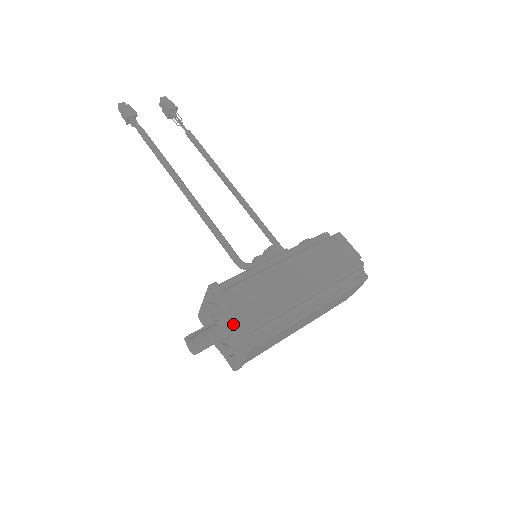
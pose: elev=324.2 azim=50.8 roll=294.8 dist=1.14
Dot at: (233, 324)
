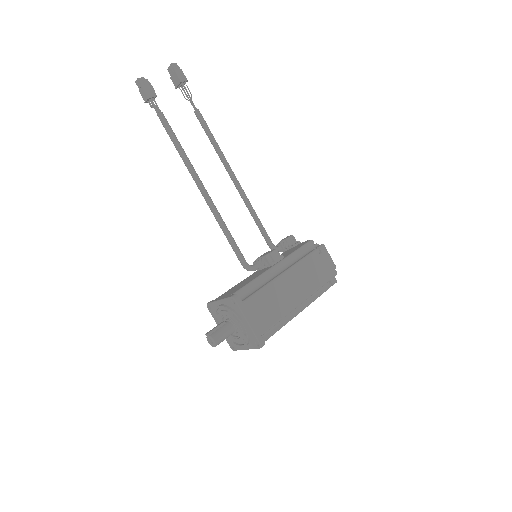
Dot at: (248, 329)
